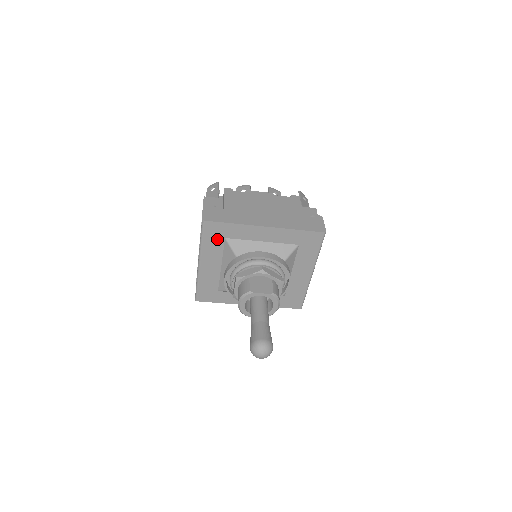
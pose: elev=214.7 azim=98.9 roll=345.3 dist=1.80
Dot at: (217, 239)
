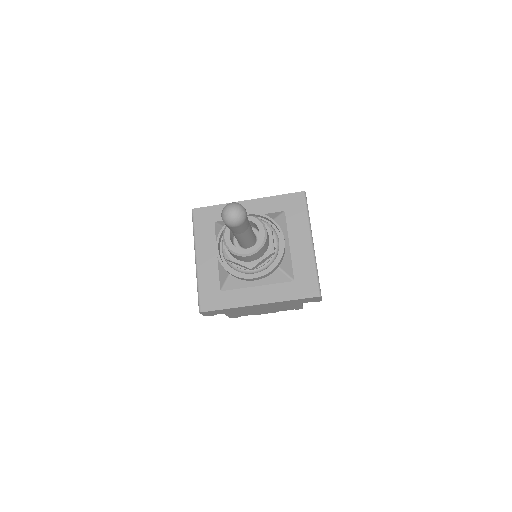
Dot at: (207, 225)
